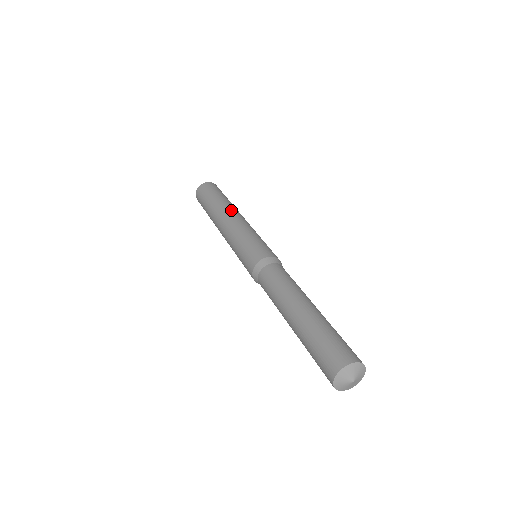
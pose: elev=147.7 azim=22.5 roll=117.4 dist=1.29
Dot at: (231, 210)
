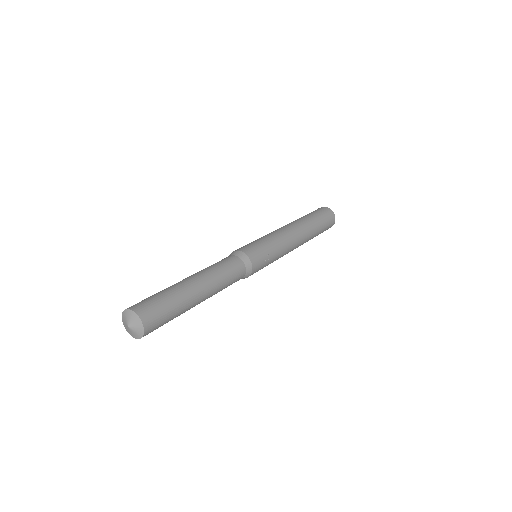
Dot at: (298, 226)
